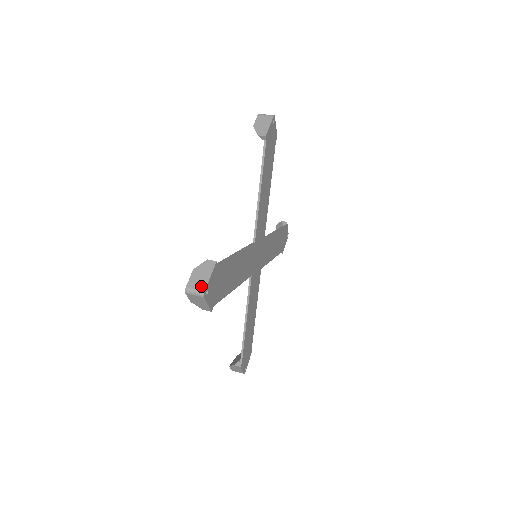
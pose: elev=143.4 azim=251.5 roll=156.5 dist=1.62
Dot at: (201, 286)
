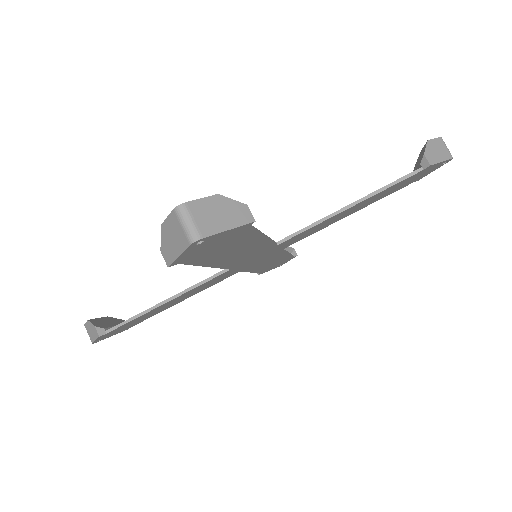
Dot at: (205, 226)
